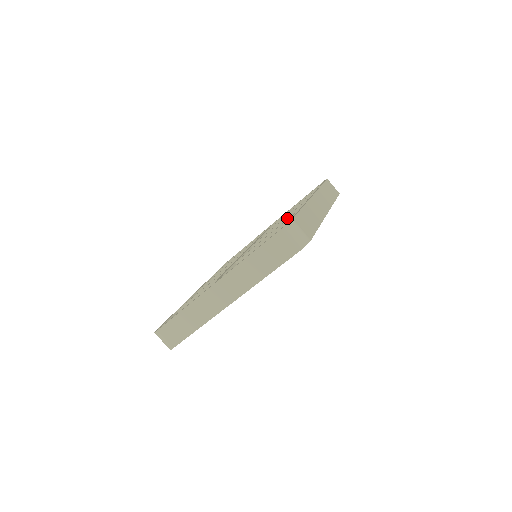
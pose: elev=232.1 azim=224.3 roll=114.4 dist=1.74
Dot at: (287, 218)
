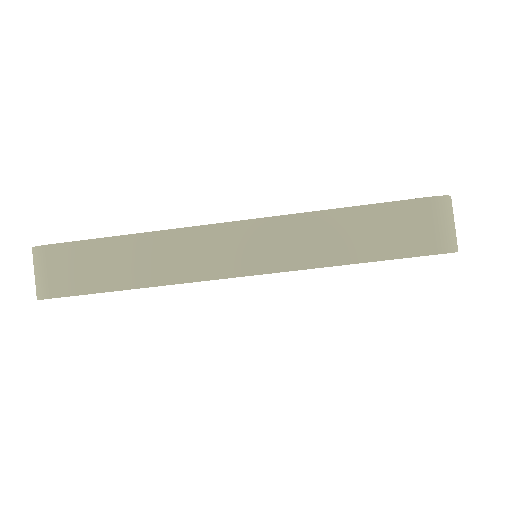
Dot at: occluded
